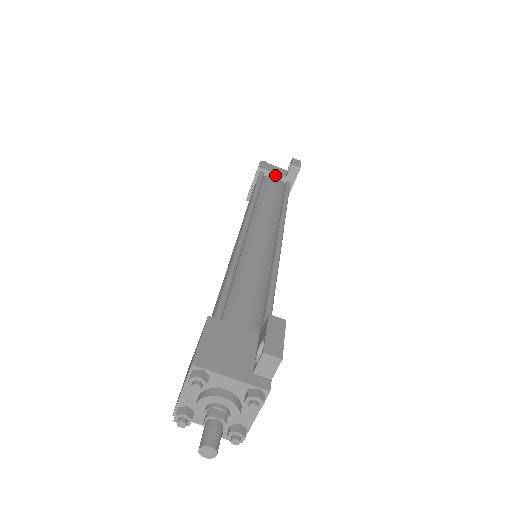
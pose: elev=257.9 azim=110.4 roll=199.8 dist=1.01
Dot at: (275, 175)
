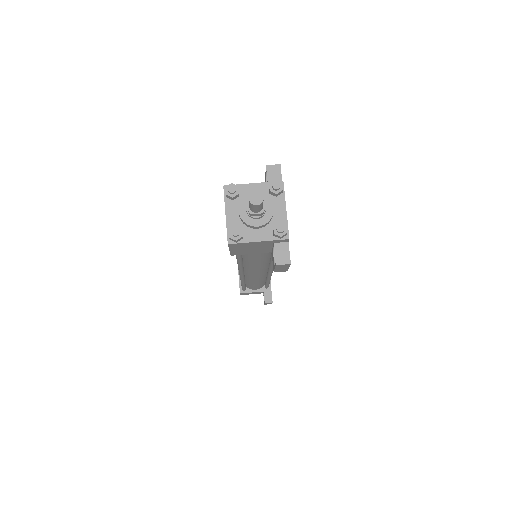
Dot at: occluded
